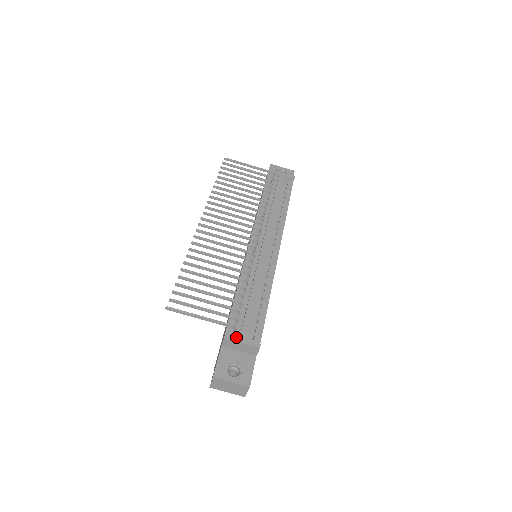
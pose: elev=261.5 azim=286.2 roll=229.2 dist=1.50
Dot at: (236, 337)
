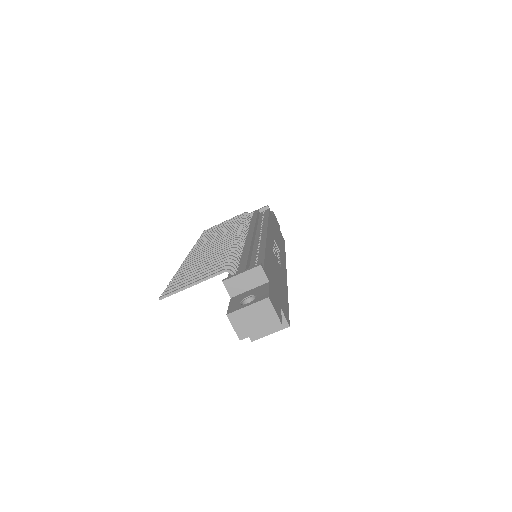
Dot at: (234, 274)
